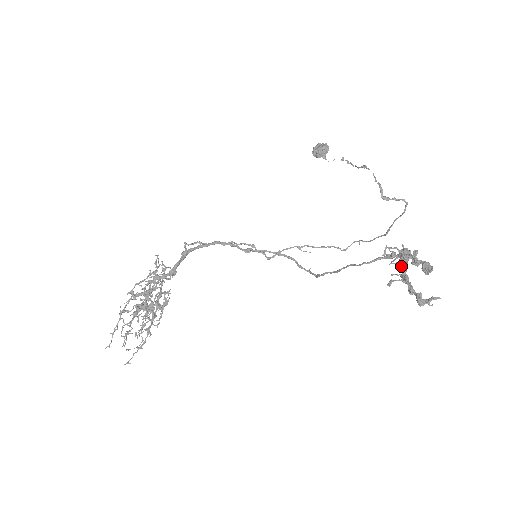
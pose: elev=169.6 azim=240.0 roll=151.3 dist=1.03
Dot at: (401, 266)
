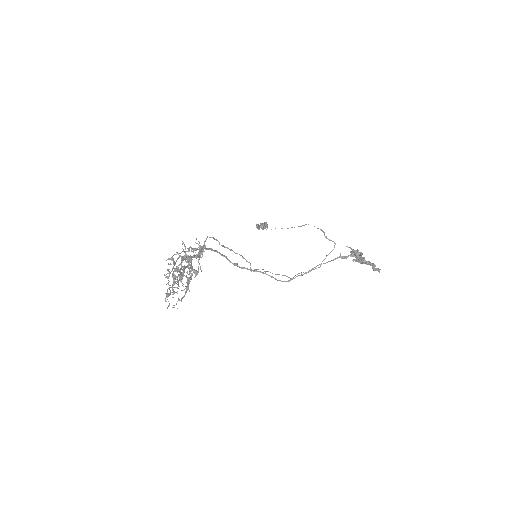
Dot at: (357, 255)
